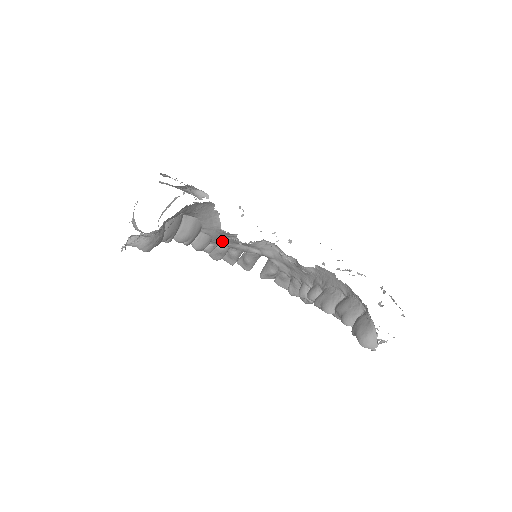
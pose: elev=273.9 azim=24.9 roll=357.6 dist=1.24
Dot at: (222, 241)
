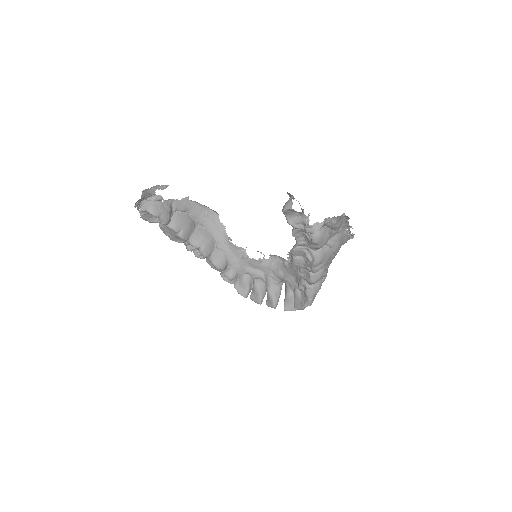
Dot at: (238, 264)
